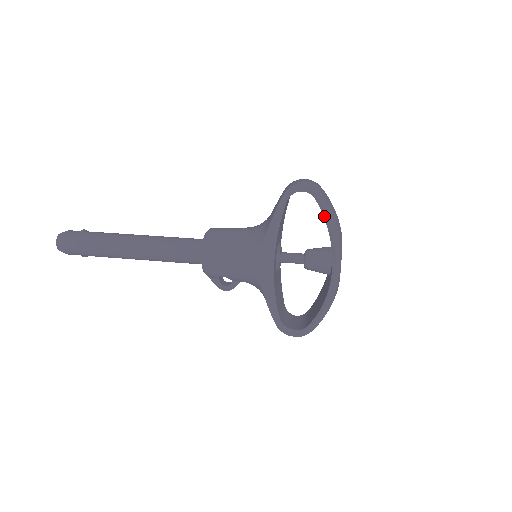
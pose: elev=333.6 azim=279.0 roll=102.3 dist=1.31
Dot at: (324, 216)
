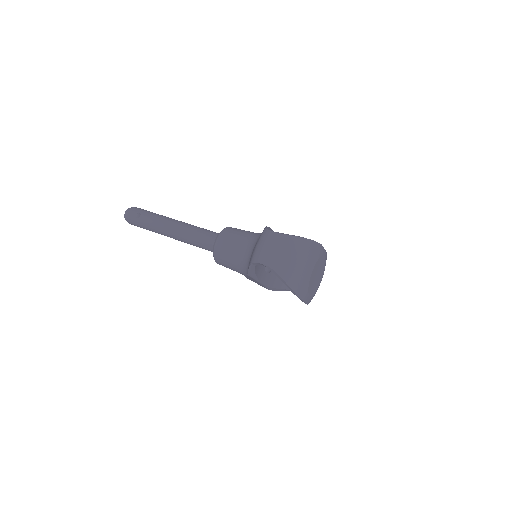
Dot at: (284, 283)
